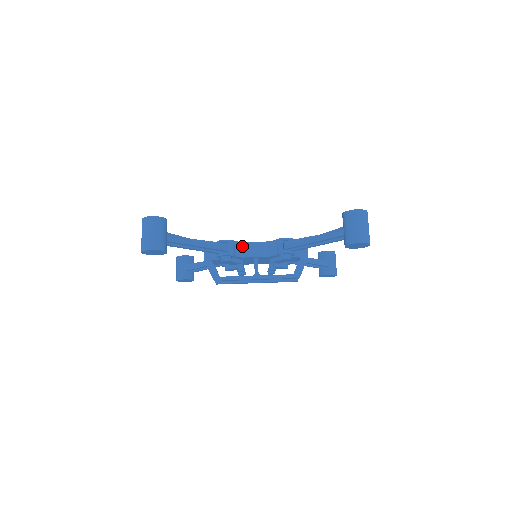
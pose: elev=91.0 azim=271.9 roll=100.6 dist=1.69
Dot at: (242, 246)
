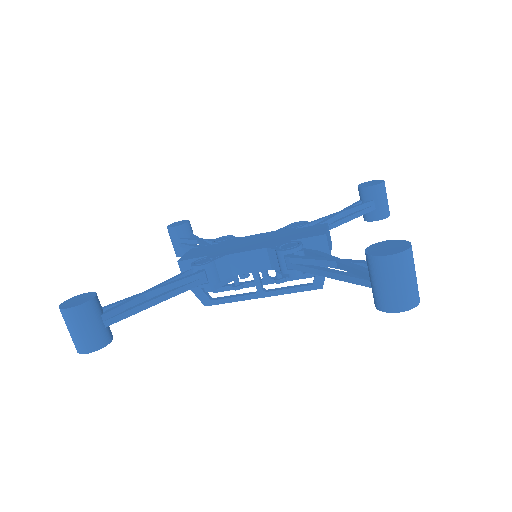
Dot at: (229, 260)
